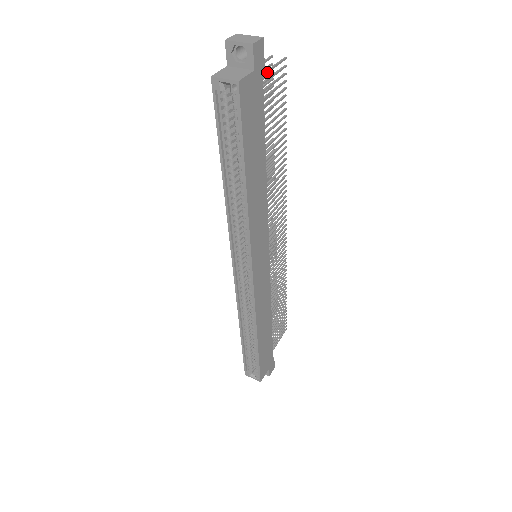
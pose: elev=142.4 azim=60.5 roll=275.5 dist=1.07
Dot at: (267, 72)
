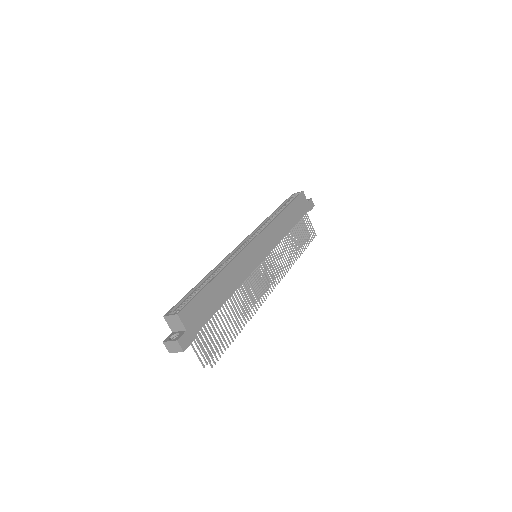
Dot at: (309, 219)
